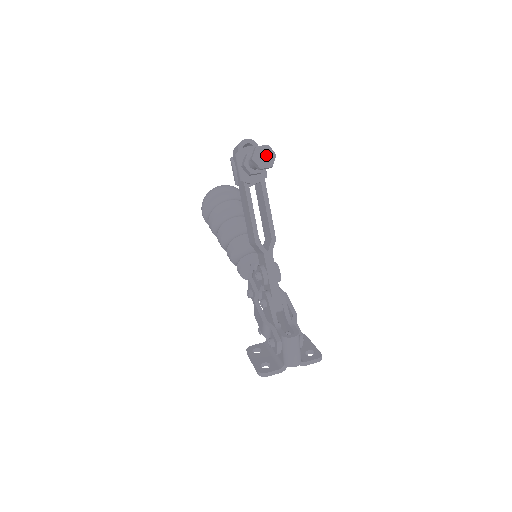
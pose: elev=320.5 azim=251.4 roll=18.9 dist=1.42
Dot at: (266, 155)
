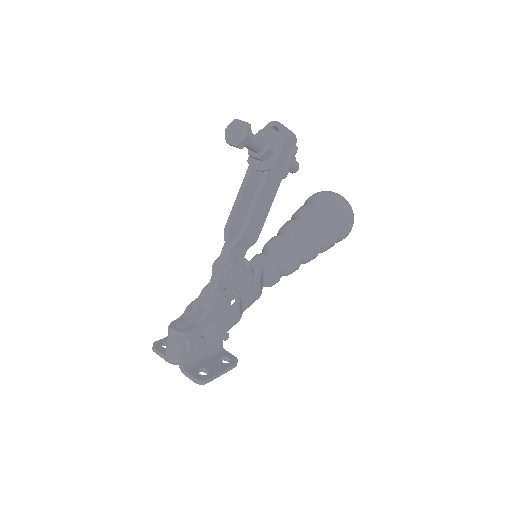
Dot at: (238, 131)
